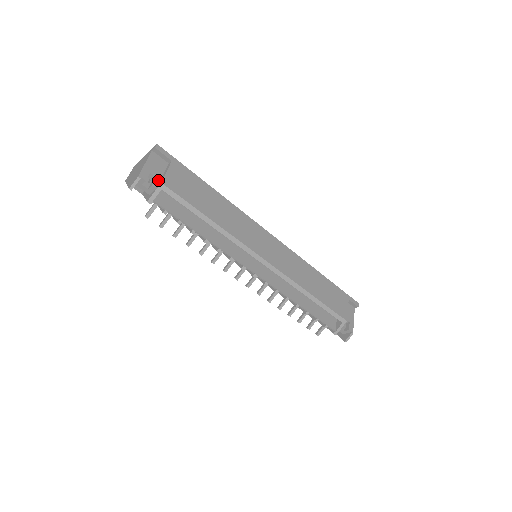
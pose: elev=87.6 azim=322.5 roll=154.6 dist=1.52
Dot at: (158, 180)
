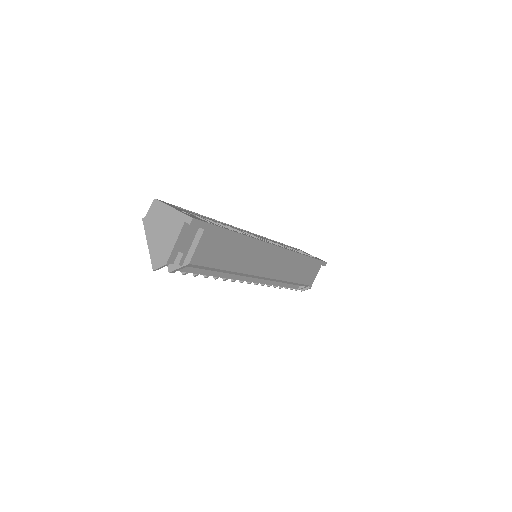
Dot at: (185, 254)
